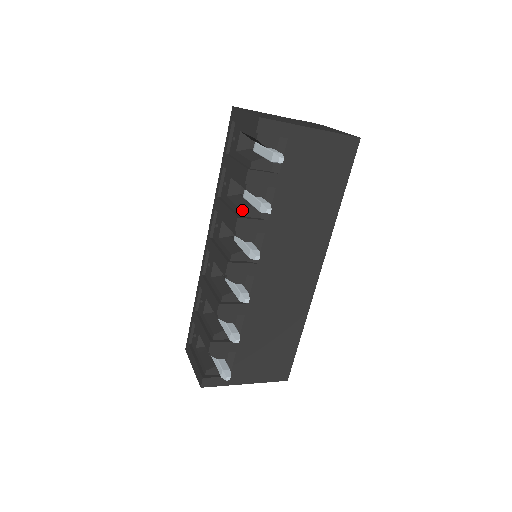
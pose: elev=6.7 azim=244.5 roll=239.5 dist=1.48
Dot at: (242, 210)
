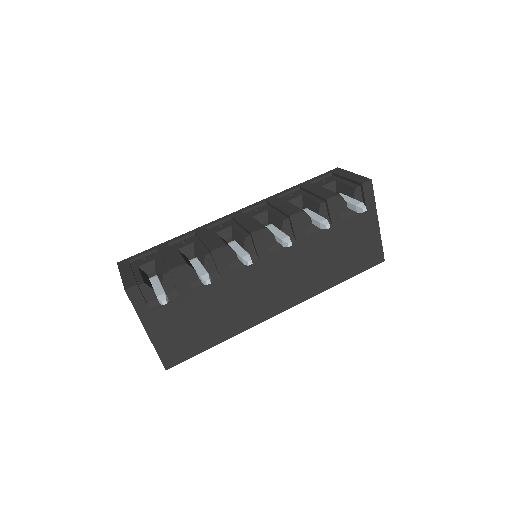
Dot at: (305, 212)
